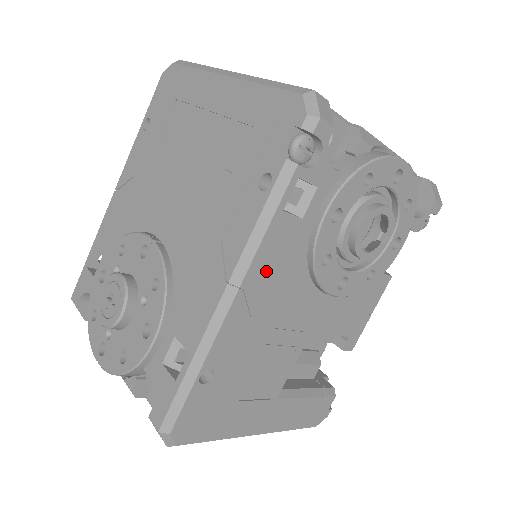
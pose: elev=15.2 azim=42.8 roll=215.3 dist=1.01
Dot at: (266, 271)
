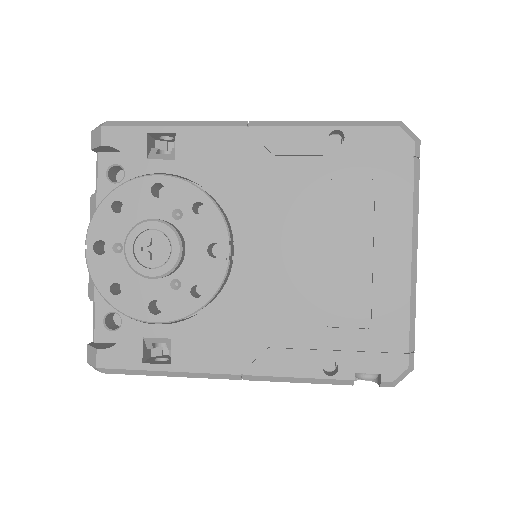
Dot at: occluded
